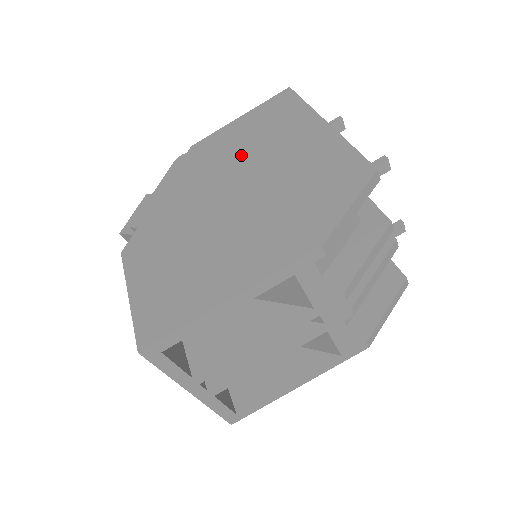
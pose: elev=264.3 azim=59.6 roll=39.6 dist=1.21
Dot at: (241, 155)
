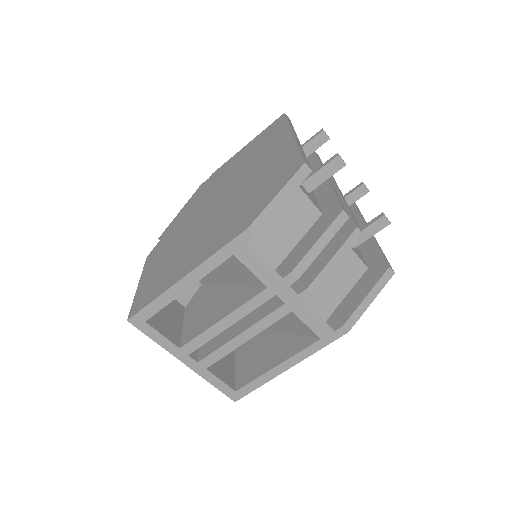
Dot at: (235, 173)
